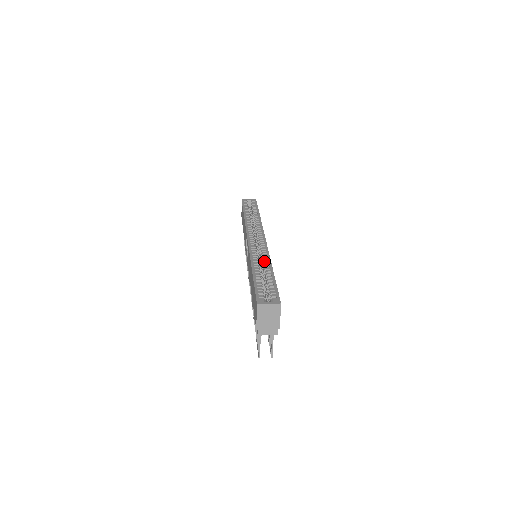
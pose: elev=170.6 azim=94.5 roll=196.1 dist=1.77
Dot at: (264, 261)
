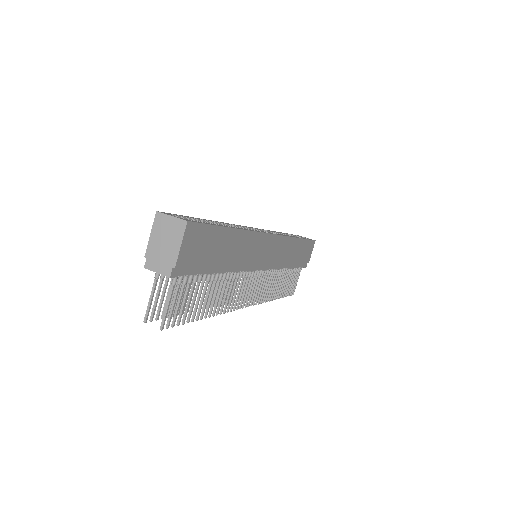
Dot at: occluded
